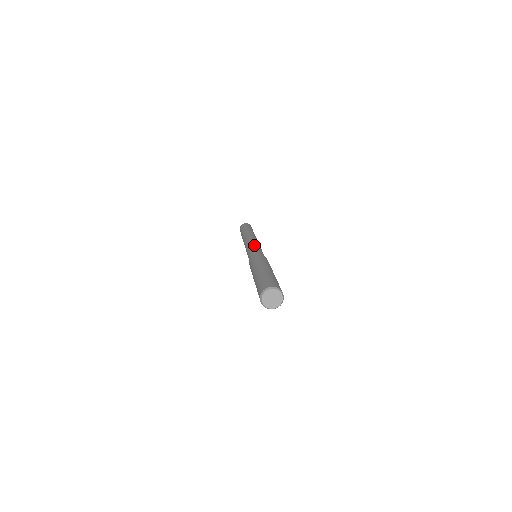
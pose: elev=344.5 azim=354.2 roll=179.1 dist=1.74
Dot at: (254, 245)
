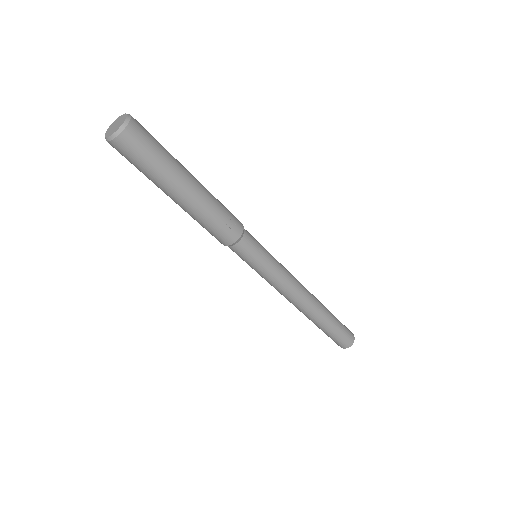
Dot at: occluded
